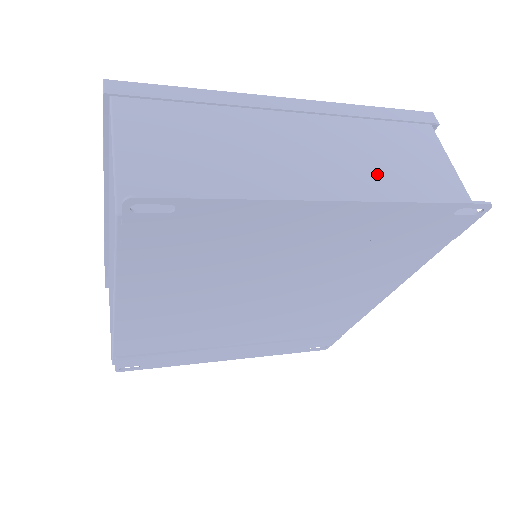
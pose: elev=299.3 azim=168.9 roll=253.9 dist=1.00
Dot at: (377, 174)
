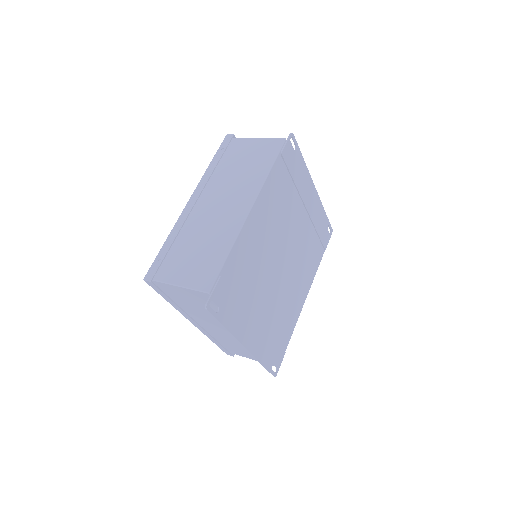
Dot at: occluded
